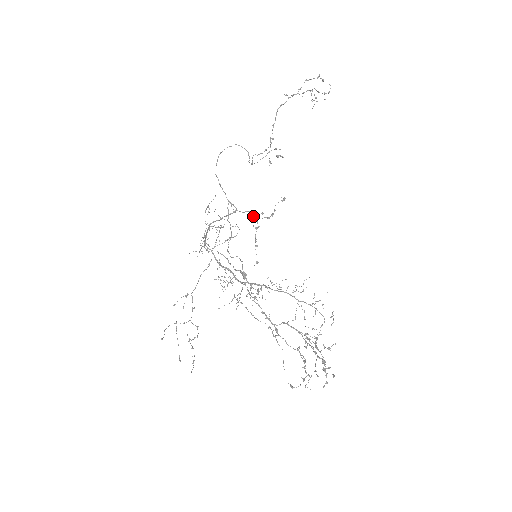
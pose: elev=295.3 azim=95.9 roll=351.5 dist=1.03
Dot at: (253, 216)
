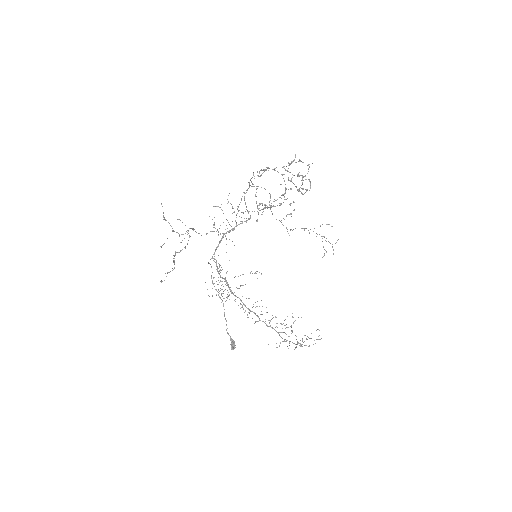
Dot at: (264, 207)
